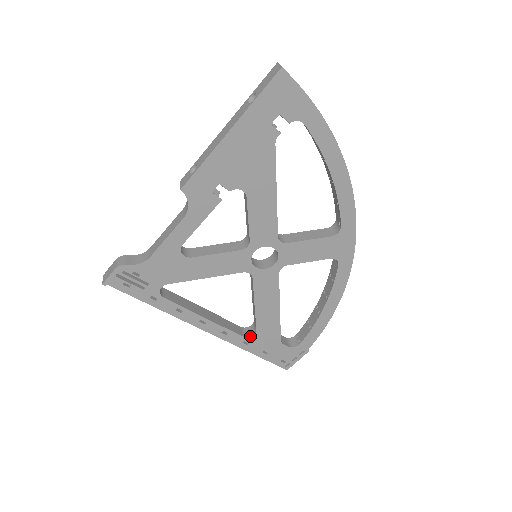
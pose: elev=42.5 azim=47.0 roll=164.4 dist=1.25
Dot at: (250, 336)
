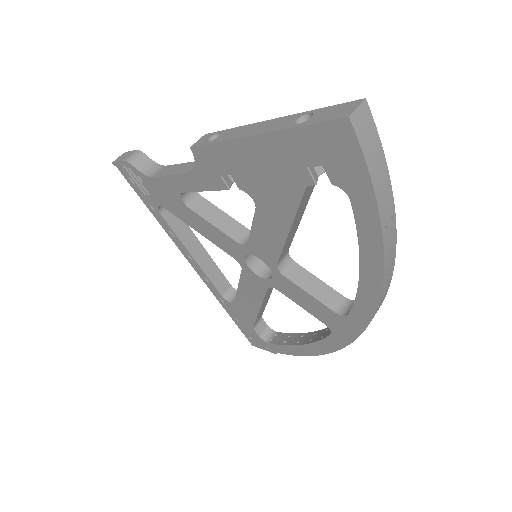
Dot at: (228, 300)
